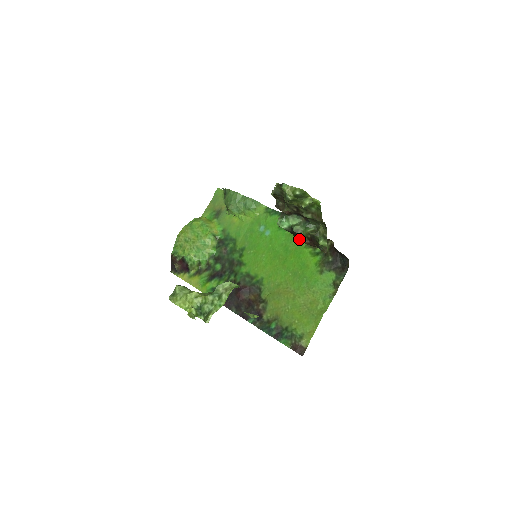
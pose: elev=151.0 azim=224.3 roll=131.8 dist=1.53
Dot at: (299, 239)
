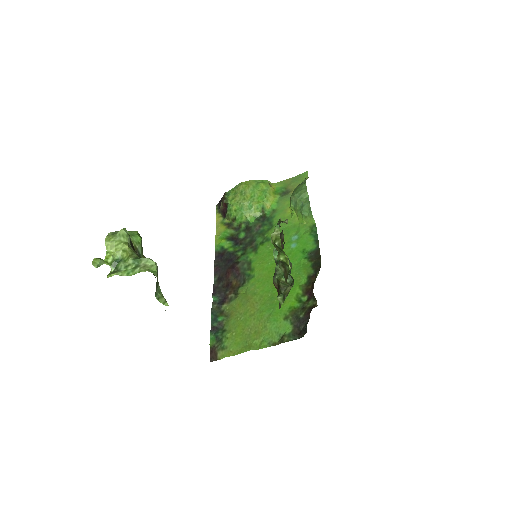
Dot at: (273, 278)
